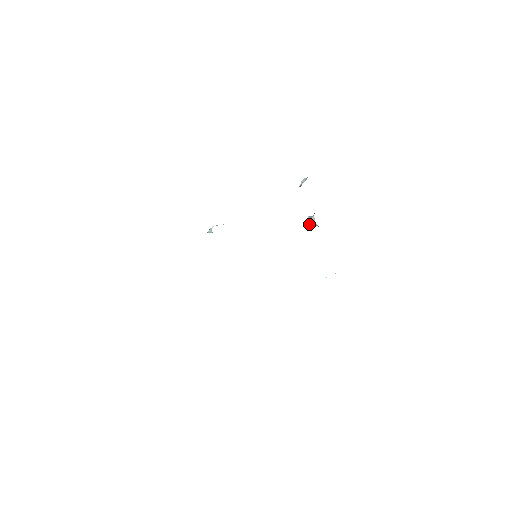
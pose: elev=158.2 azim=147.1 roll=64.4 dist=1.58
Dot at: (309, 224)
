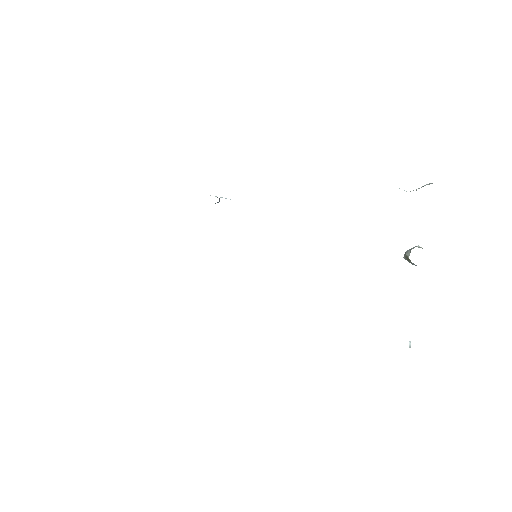
Dot at: (406, 256)
